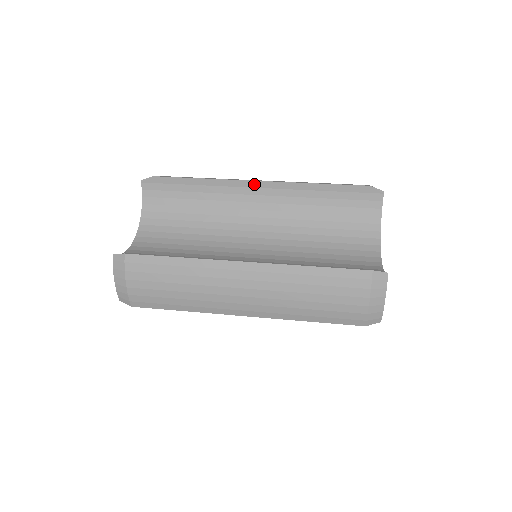
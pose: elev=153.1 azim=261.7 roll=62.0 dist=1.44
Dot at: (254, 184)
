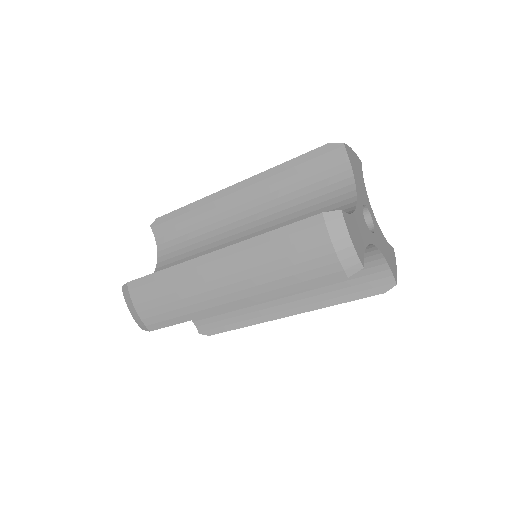
Dot at: (231, 190)
